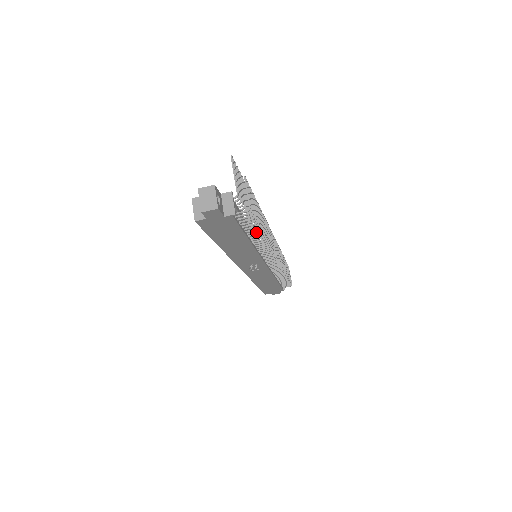
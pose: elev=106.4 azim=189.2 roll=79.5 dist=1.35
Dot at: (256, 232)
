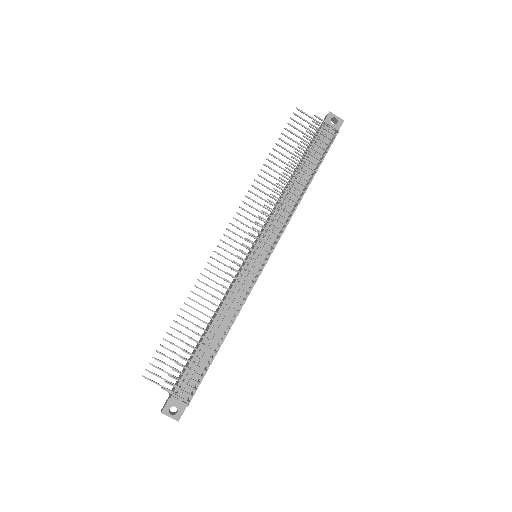
Dot at: occluded
